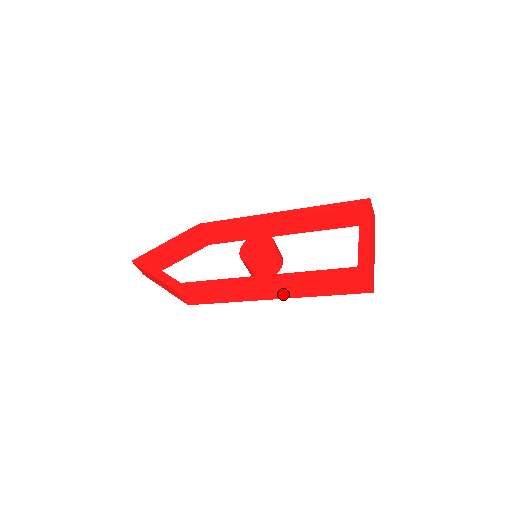
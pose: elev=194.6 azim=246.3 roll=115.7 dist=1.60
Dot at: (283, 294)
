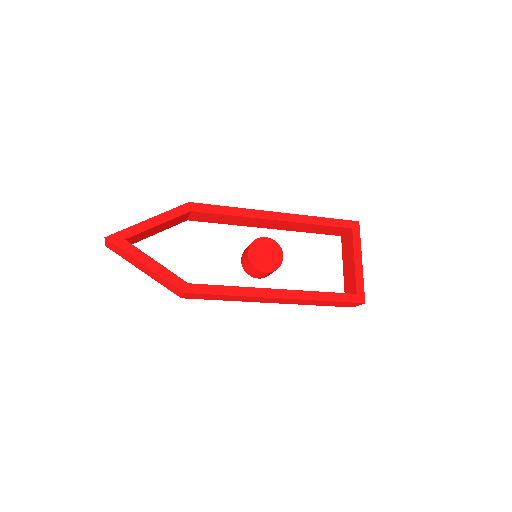
Dot at: (286, 302)
